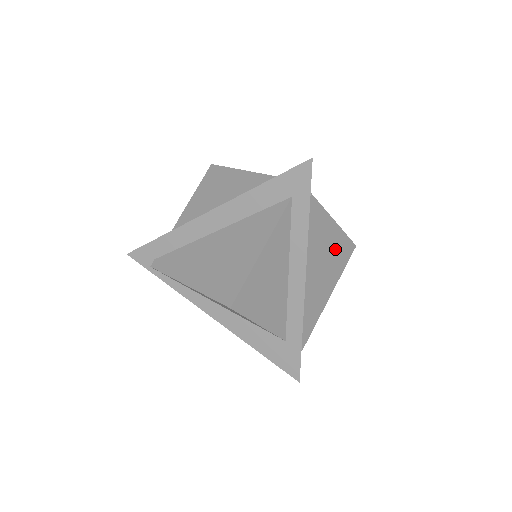
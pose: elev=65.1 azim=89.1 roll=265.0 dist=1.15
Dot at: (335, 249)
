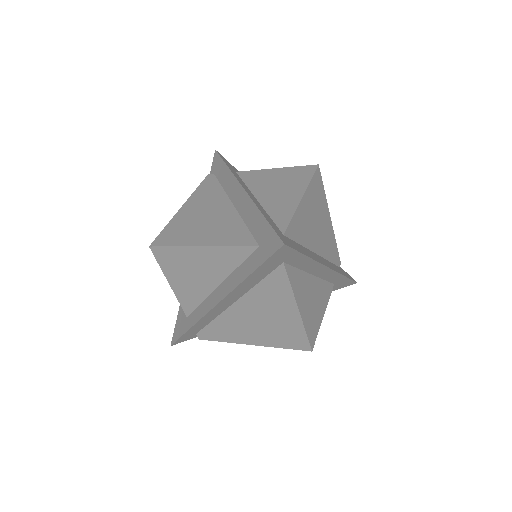
Dot at: (314, 200)
